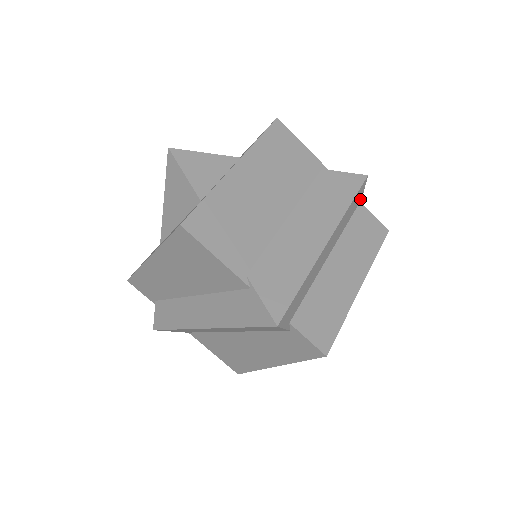
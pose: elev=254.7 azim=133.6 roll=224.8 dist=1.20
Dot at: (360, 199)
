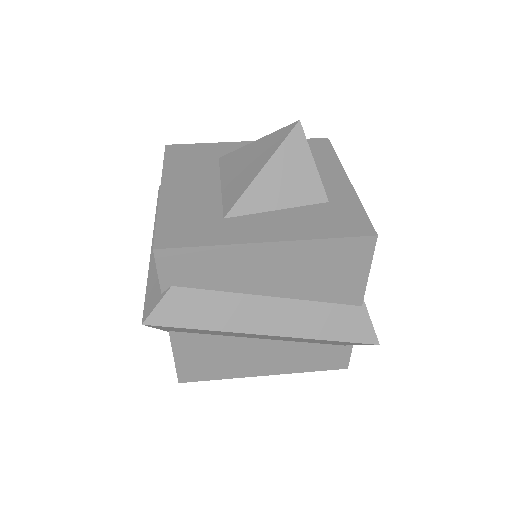
Dot at: occluded
